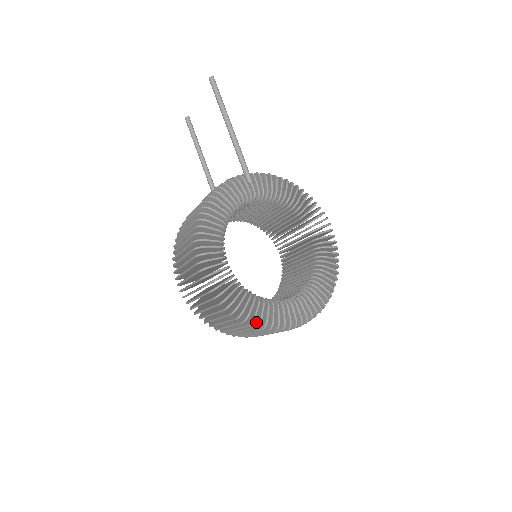
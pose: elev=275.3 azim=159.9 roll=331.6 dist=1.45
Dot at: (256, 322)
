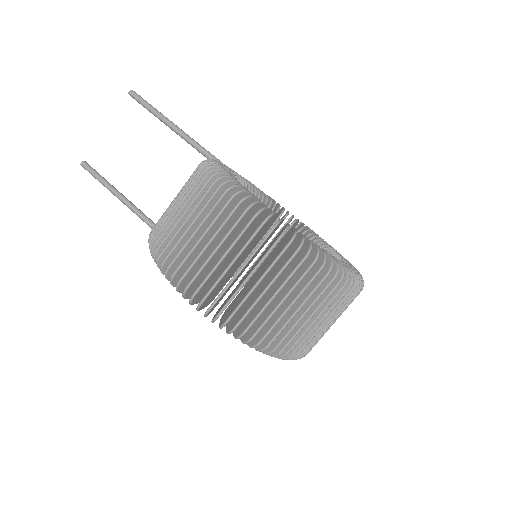
Dot at: occluded
